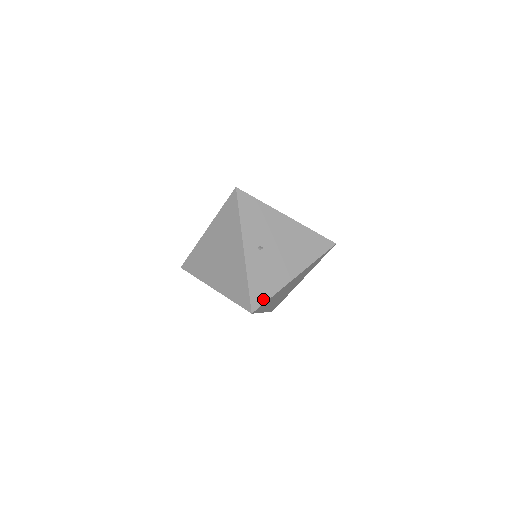
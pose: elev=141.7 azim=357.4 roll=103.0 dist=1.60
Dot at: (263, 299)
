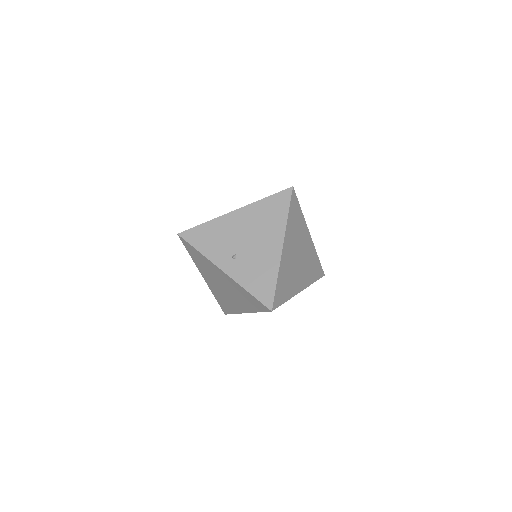
Dot at: (271, 292)
